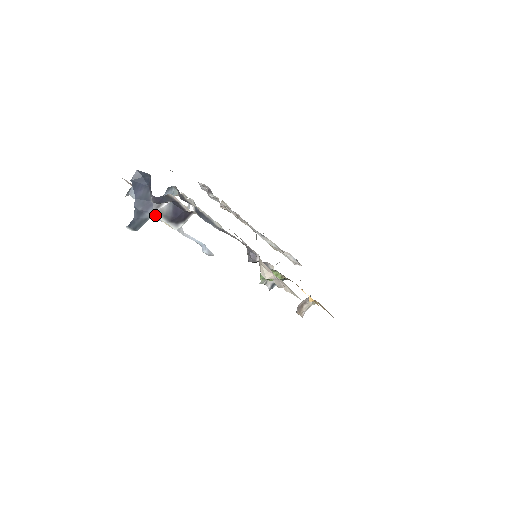
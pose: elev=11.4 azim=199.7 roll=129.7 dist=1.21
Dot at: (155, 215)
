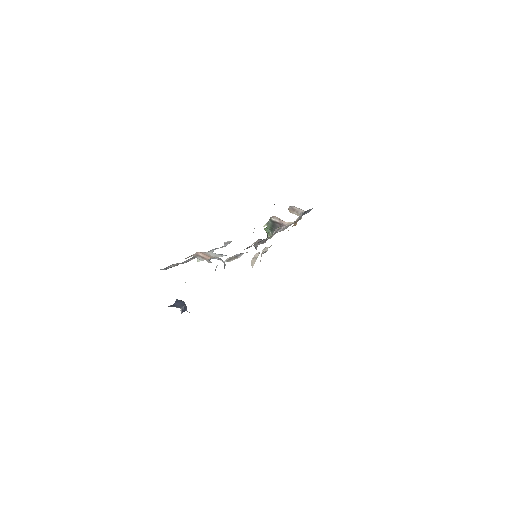
Dot at: occluded
